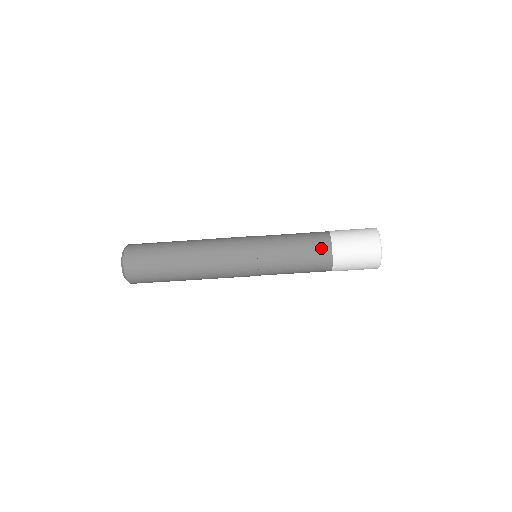
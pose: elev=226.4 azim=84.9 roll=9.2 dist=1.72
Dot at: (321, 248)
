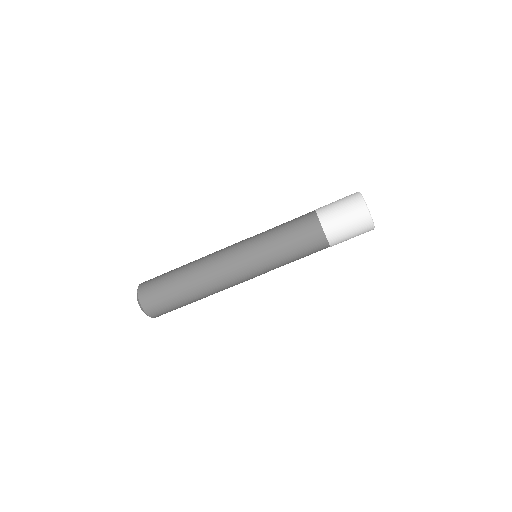
Dot at: (306, 214)
